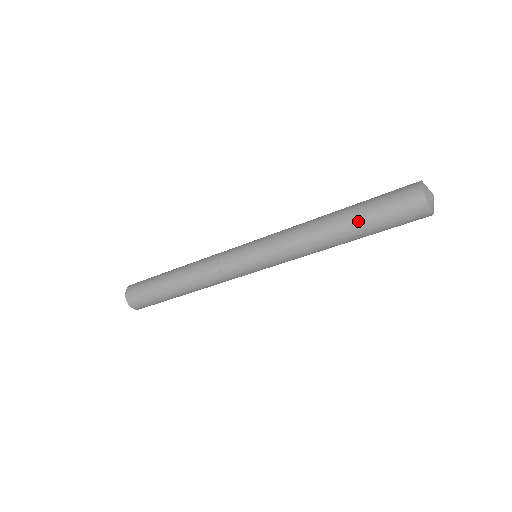
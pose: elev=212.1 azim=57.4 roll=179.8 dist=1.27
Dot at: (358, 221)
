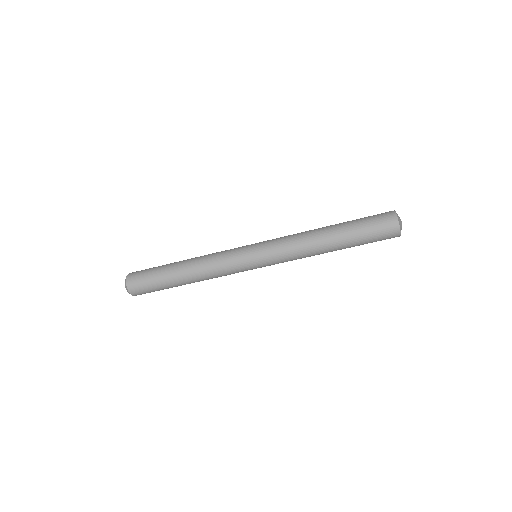
Dot at: (345, 223)
